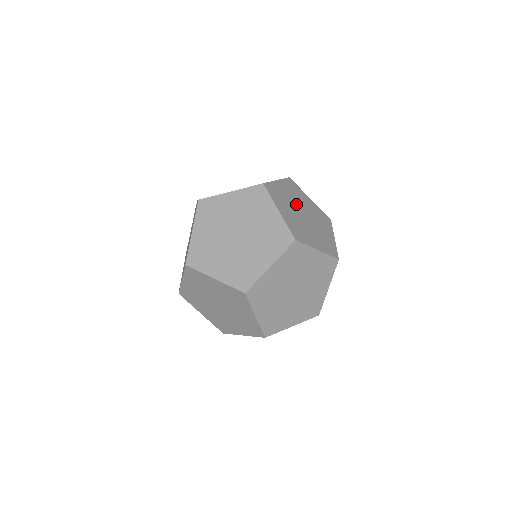
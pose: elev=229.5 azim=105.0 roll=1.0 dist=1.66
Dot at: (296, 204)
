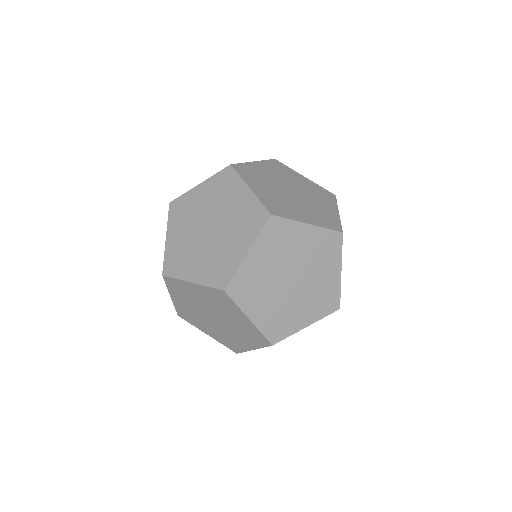
Dot at: (280, 182)
